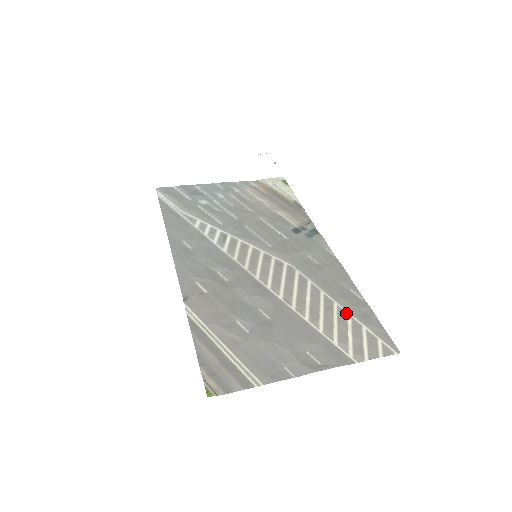
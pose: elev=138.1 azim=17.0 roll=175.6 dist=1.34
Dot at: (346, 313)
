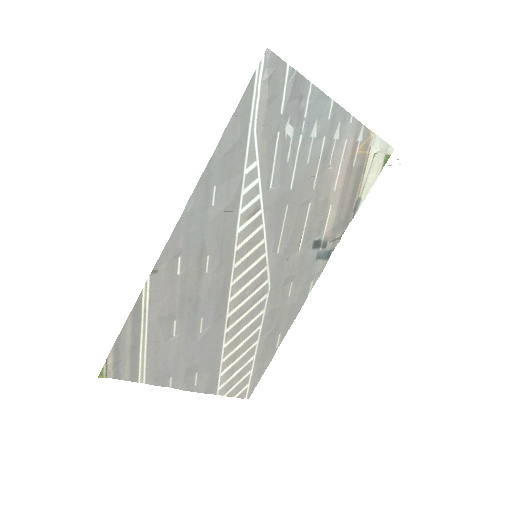
Dot at: (254, 354)
